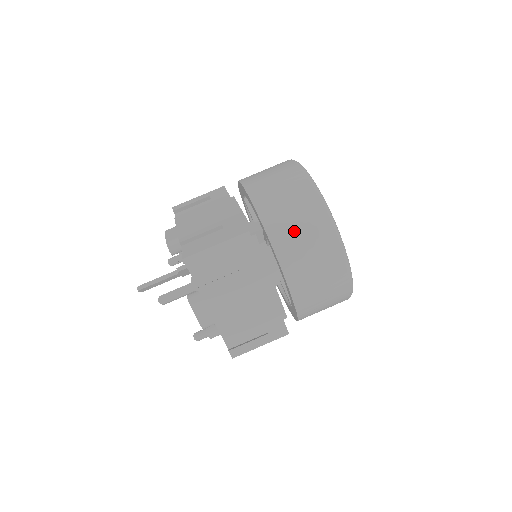
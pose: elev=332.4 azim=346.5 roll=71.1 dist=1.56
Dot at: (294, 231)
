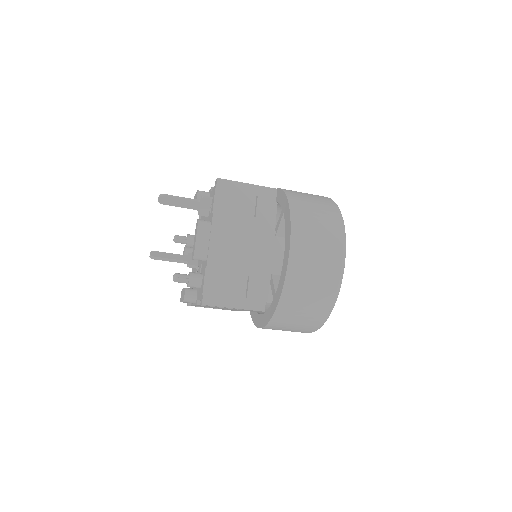
Dot at: (310, 210)
